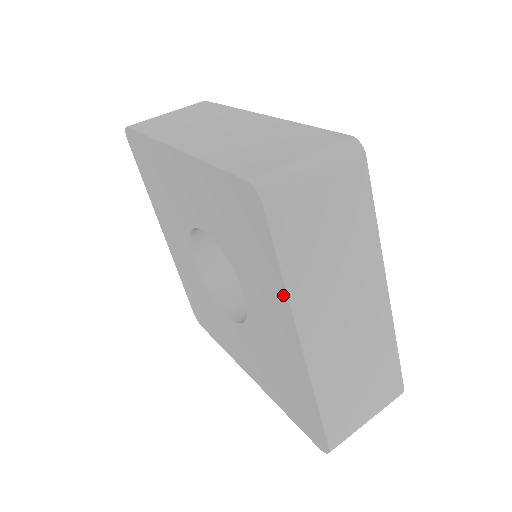
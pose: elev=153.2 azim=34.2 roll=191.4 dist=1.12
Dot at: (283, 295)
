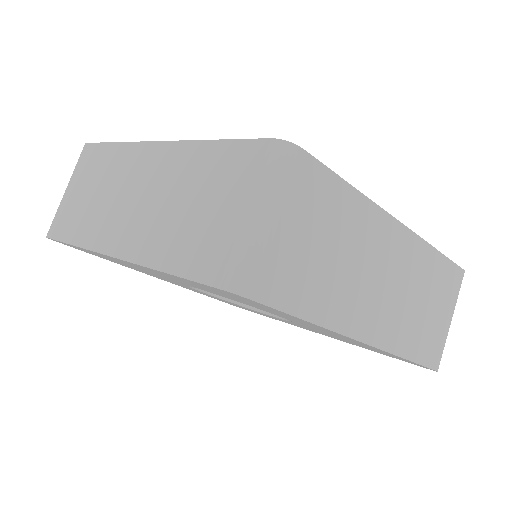
Dot at: (323, 328)
